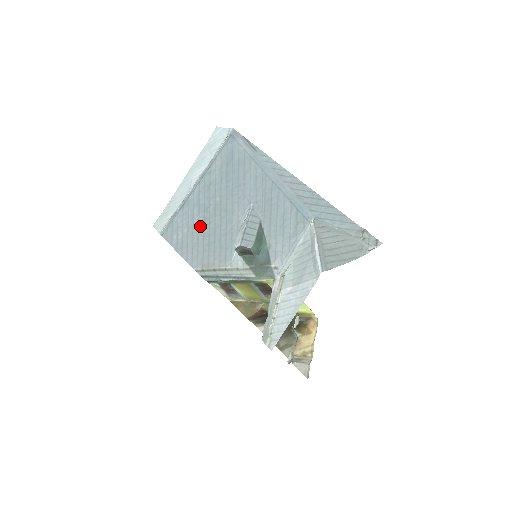
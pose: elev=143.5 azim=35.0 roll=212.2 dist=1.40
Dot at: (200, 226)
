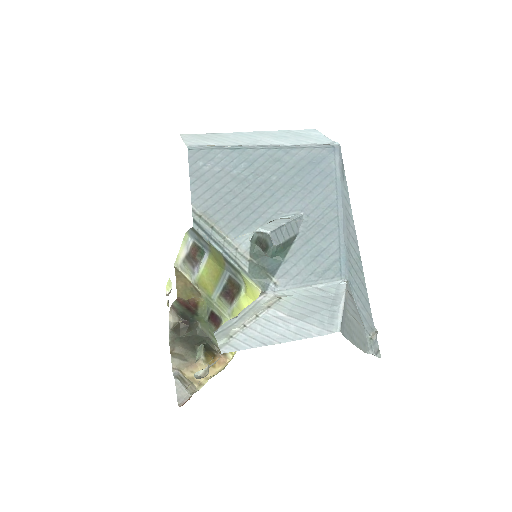
Dot at: (235, 180)
